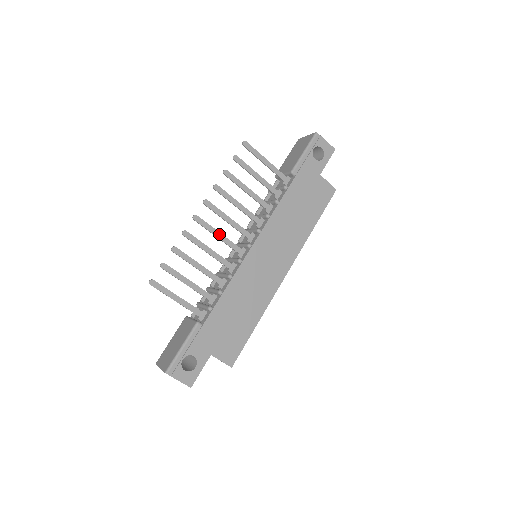
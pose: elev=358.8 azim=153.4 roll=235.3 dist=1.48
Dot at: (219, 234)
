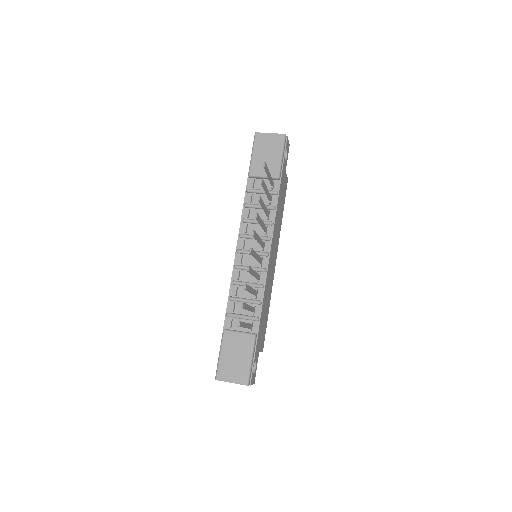
Dot at: (257, 255)
